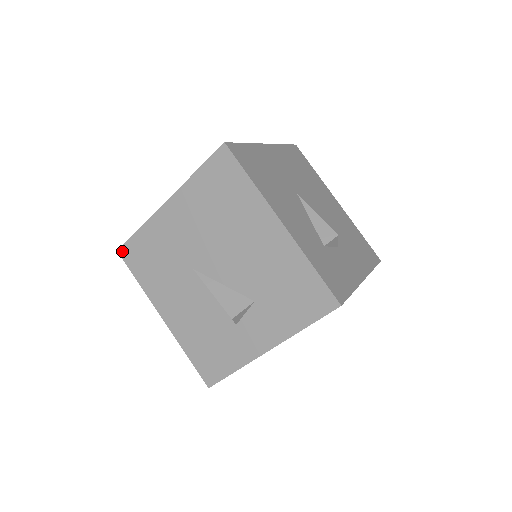
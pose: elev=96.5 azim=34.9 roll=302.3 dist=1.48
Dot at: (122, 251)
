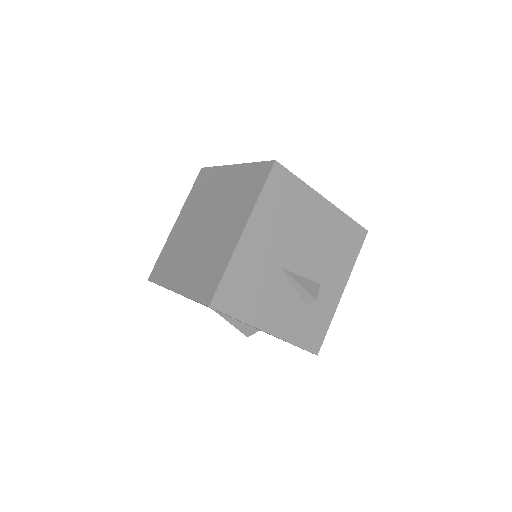
Dot at: occluded
